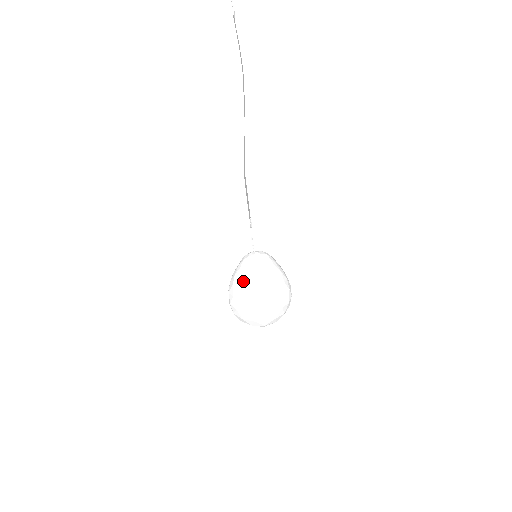
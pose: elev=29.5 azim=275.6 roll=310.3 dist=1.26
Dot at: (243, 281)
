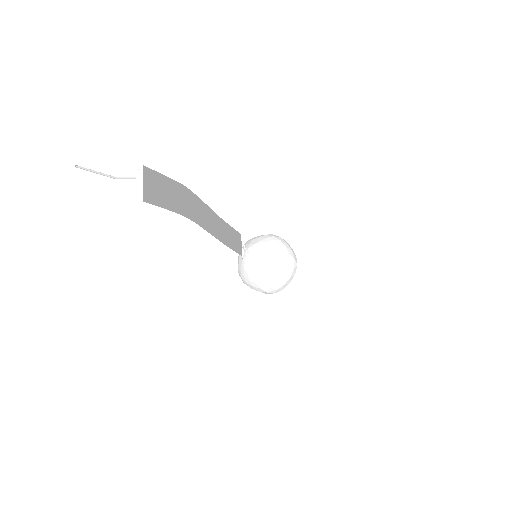
Dot at: (249, 282)
